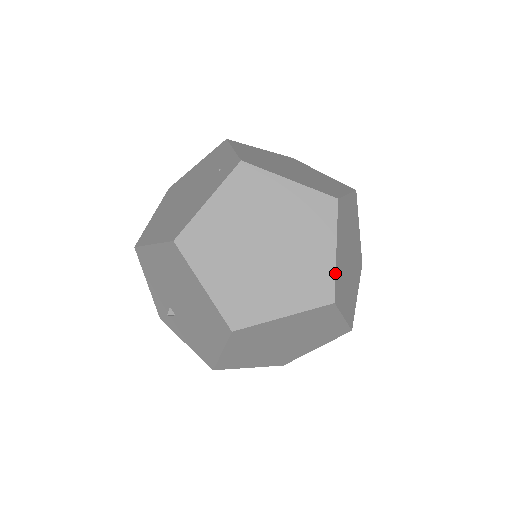
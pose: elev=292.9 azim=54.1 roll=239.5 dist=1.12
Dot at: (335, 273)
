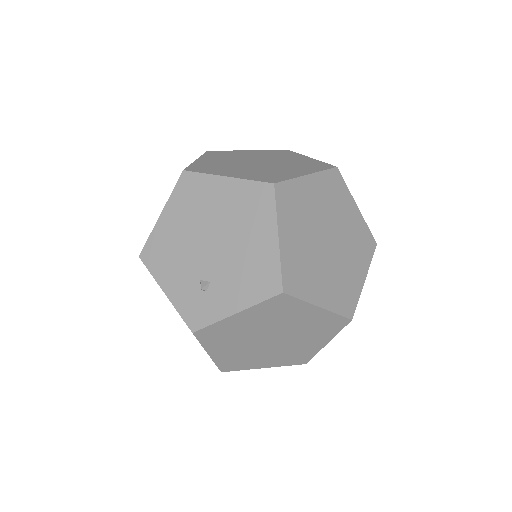
Dot at: (321, 161)
